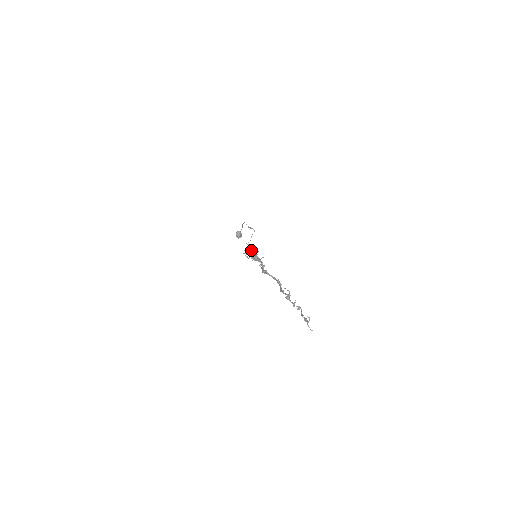
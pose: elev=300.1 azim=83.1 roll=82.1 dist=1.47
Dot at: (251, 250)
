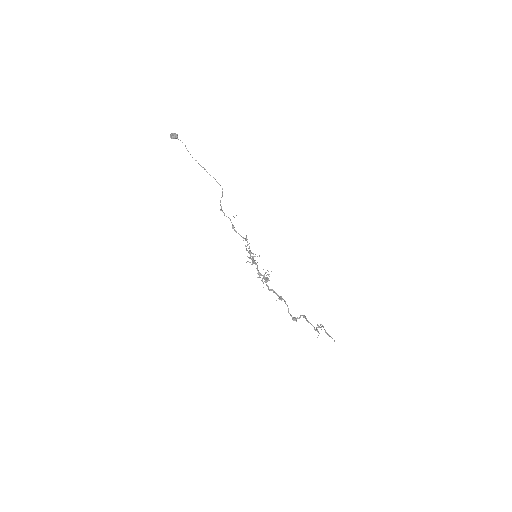
Dot at: (261, 274)
